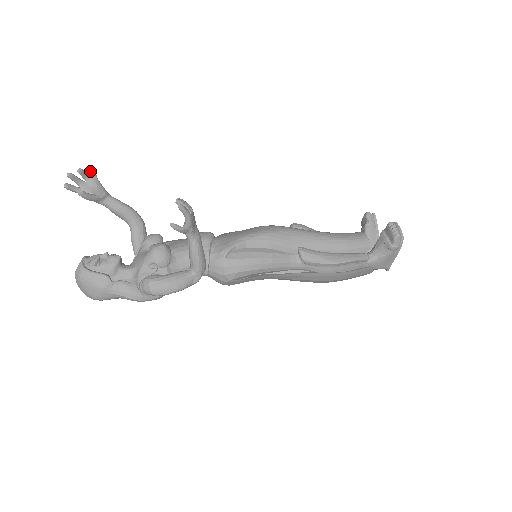
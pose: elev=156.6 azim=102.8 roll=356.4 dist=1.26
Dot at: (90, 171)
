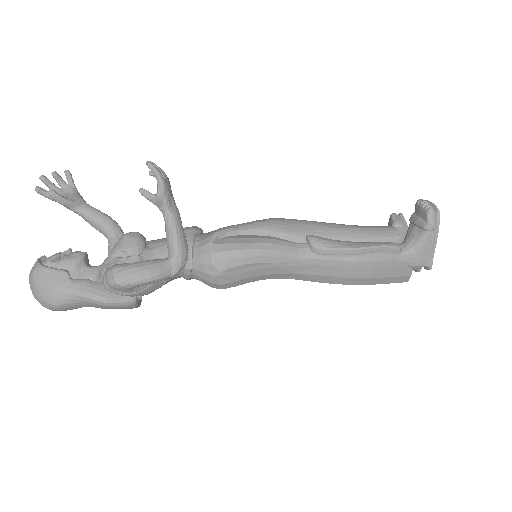
Dot at: (66, 176)
